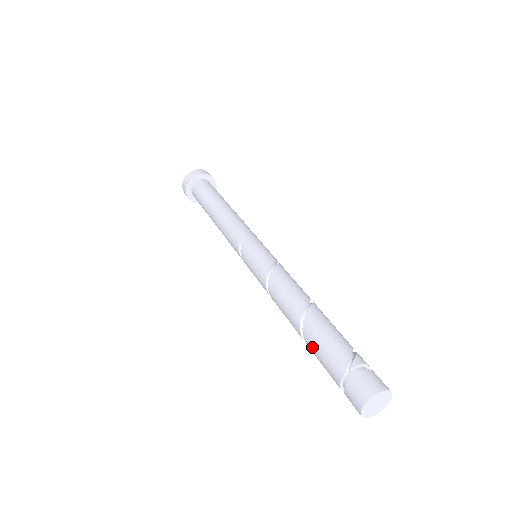
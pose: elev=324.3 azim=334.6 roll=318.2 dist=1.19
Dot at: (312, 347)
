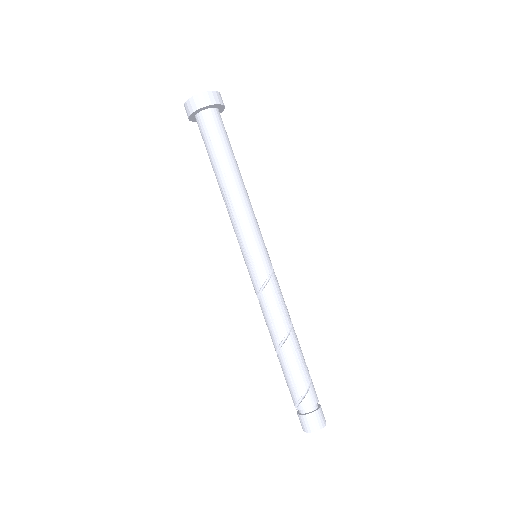
Dot at: occluded
